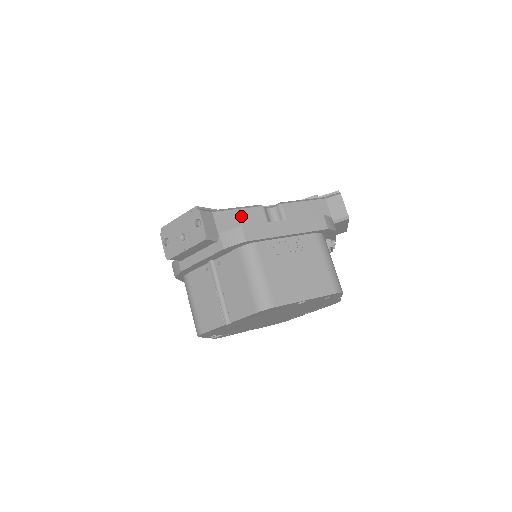
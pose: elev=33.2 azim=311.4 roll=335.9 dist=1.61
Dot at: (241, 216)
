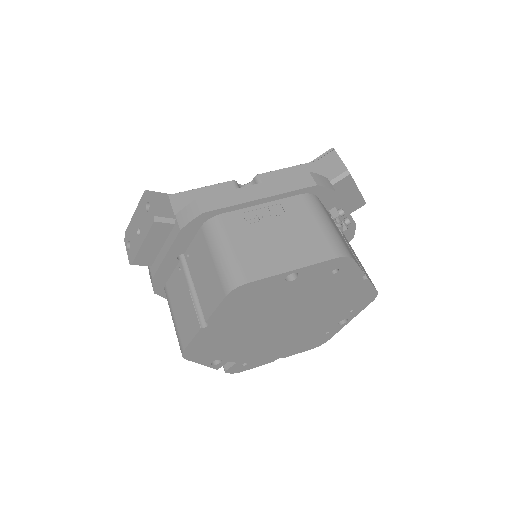
Dot at: (205, 194)
